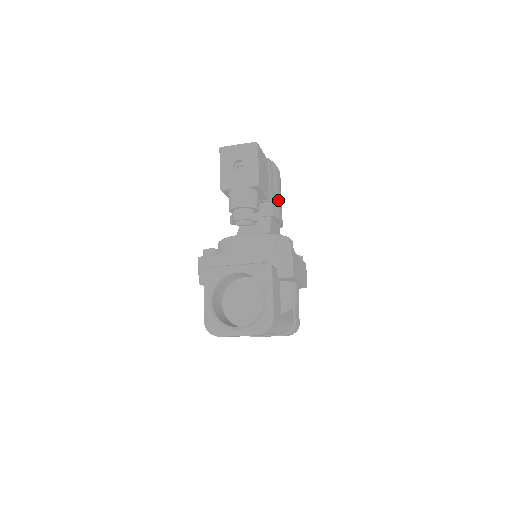
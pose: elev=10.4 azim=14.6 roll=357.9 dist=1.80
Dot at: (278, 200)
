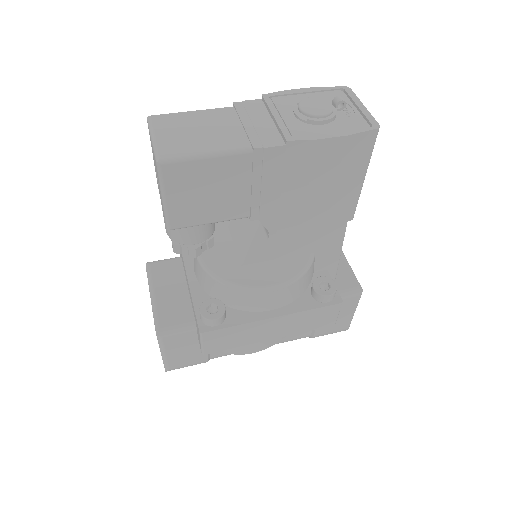
Dot at: (307, 202)
